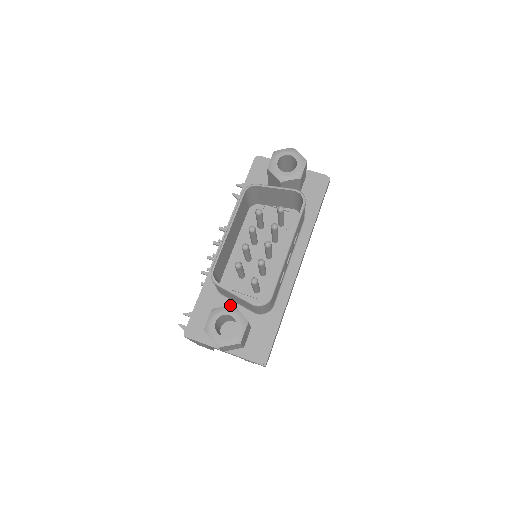
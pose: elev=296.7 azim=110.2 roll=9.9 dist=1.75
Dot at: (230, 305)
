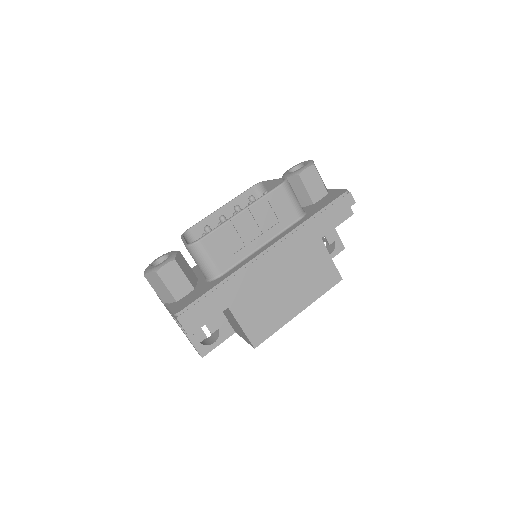
Dot at: occluded
